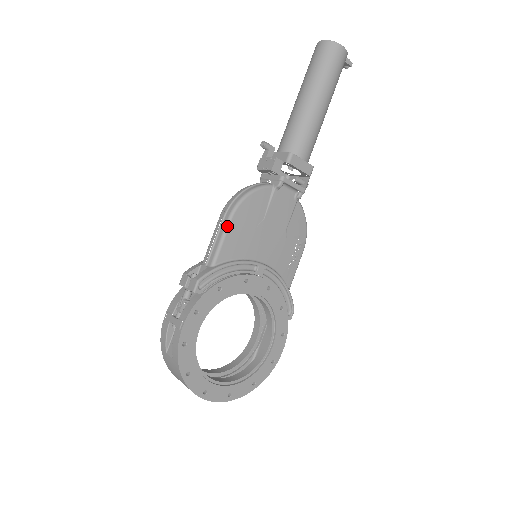
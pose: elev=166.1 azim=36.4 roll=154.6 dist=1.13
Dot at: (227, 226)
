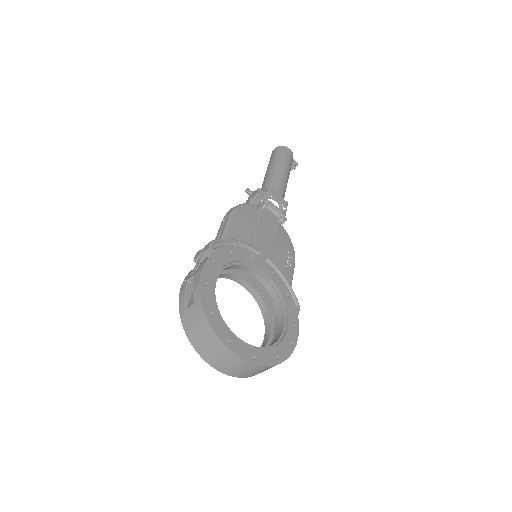
Dot at: (230, 217)
